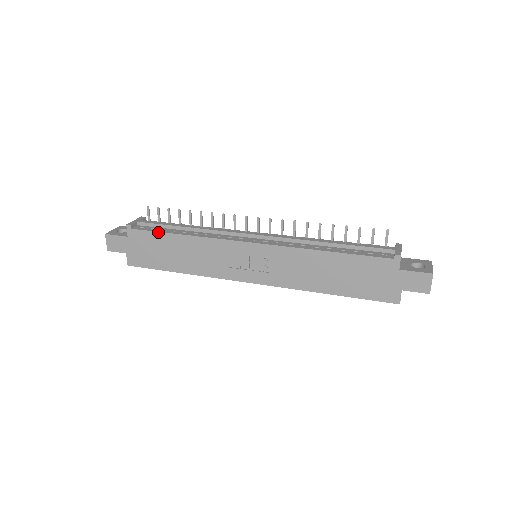
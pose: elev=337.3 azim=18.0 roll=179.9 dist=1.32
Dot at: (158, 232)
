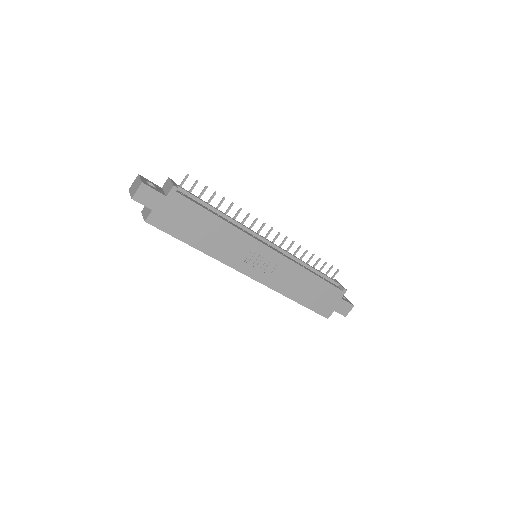
Dot at: (201, 207)
